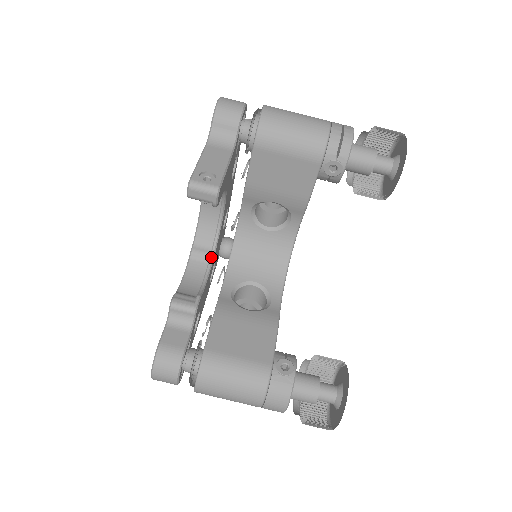
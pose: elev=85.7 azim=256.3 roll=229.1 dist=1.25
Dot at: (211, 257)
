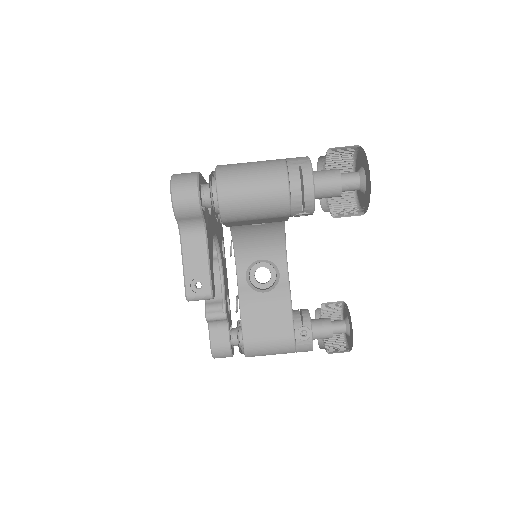
Dot at: (219, 259)
